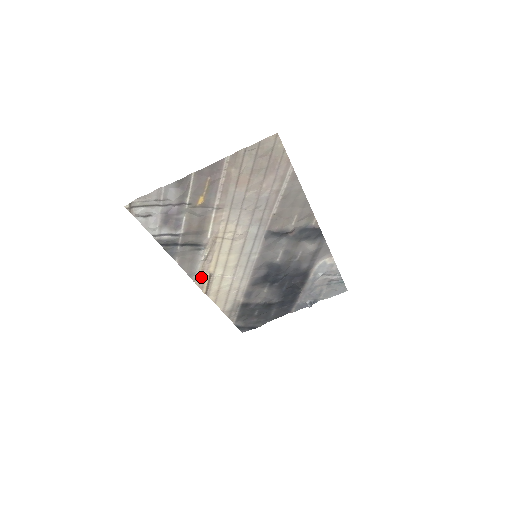
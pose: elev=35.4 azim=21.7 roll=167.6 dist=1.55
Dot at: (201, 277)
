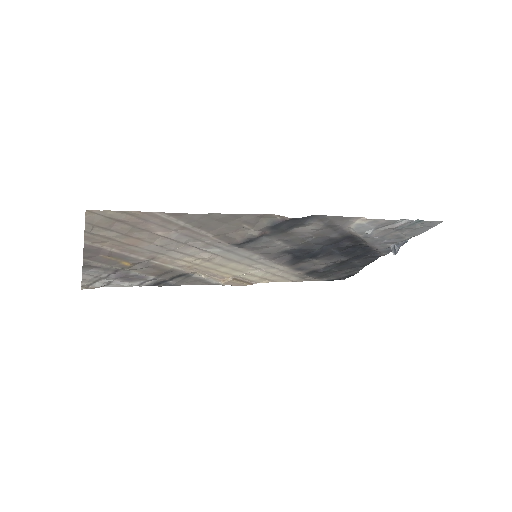
Dot at: (226, 283)
